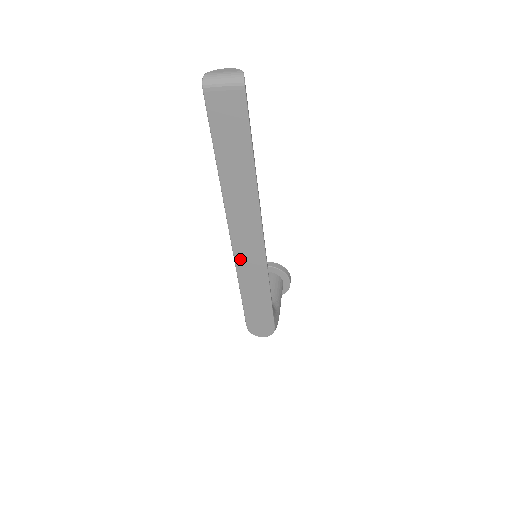
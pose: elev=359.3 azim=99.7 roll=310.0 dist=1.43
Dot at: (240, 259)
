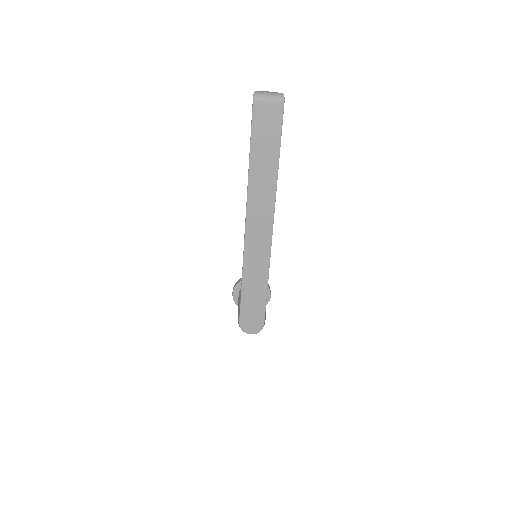
Dot at: (249, 251)
